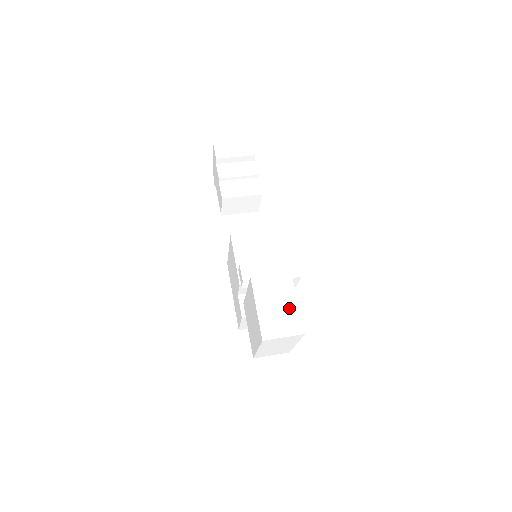
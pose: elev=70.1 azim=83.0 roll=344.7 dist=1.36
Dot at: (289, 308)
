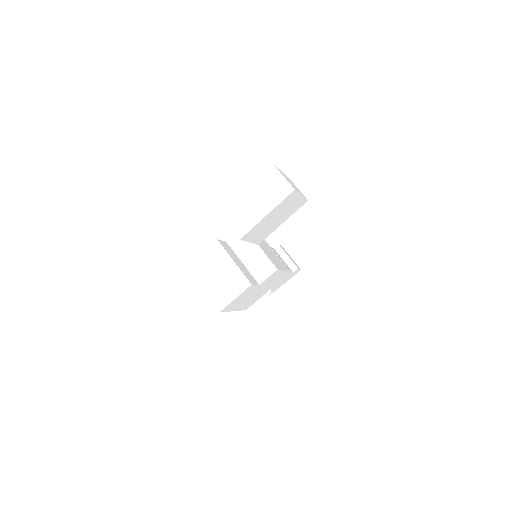
Dot at: occluded
